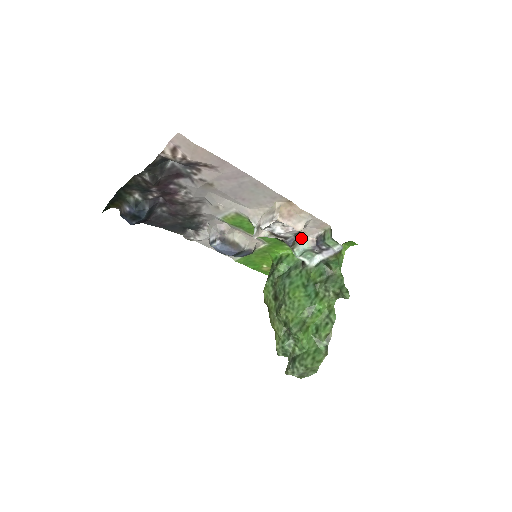
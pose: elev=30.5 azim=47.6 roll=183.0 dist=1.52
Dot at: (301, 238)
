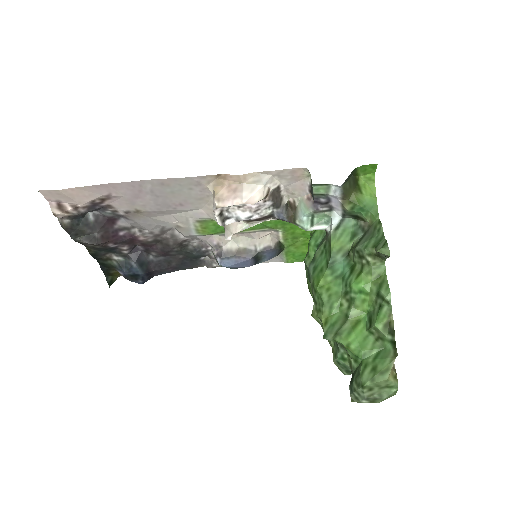
Dot at: (295, 203)
